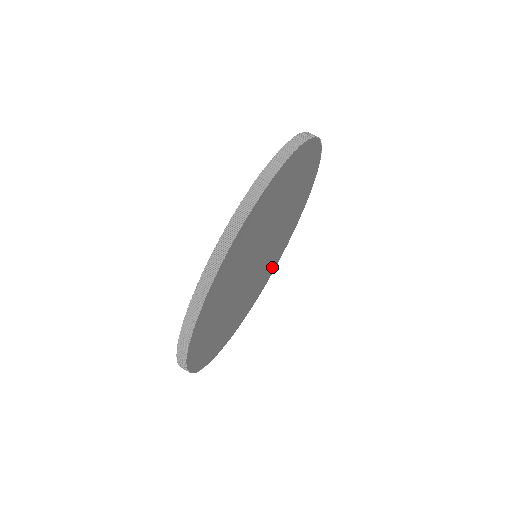
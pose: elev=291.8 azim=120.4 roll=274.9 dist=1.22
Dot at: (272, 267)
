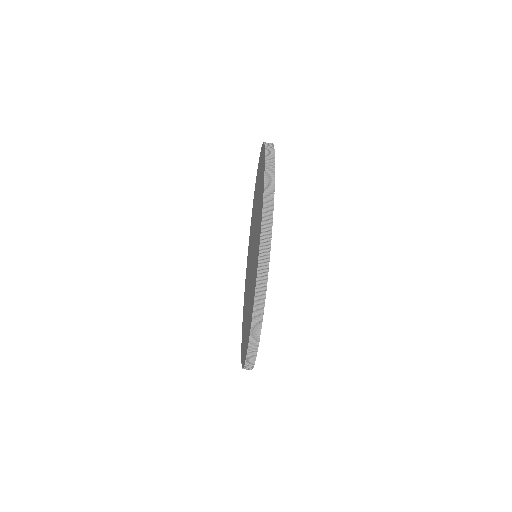
Dot at: occluded
